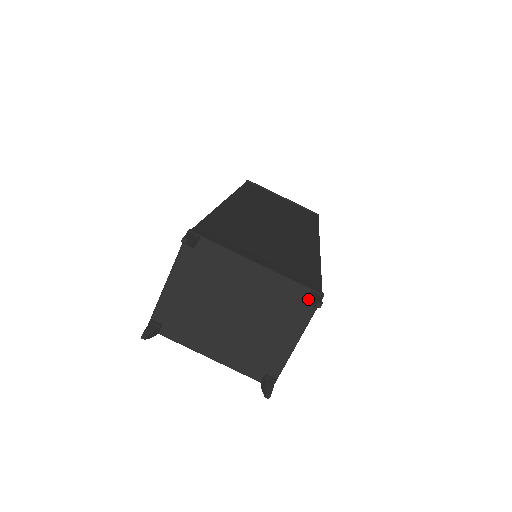
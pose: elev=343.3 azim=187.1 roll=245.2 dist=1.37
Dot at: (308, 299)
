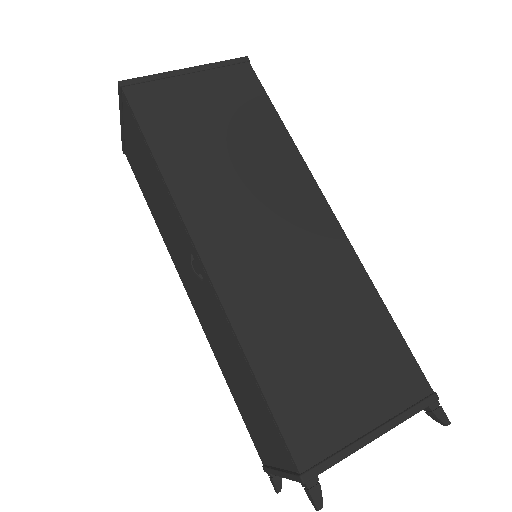
Dot at: (427, 413)
